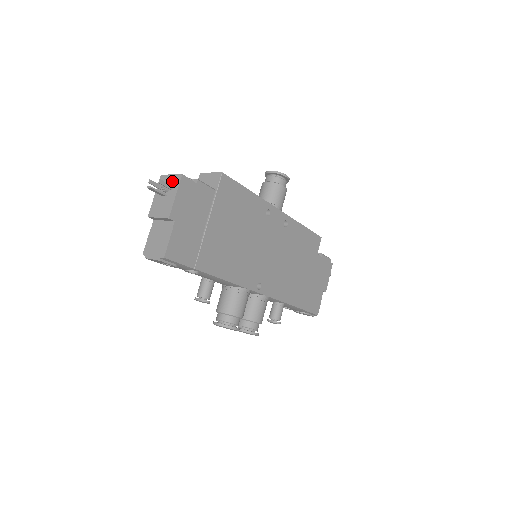
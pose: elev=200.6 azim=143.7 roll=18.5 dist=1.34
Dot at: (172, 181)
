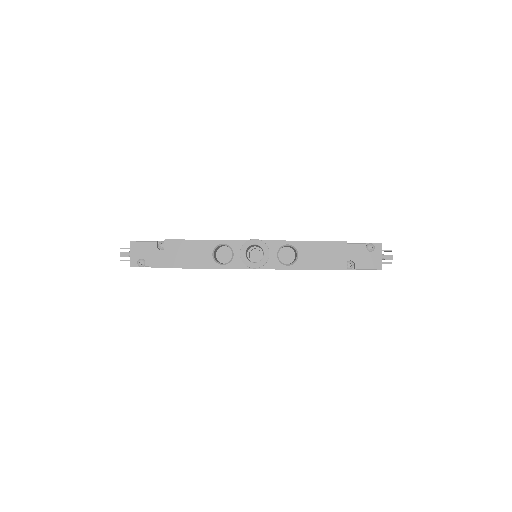
Dot at: (131, 258)
